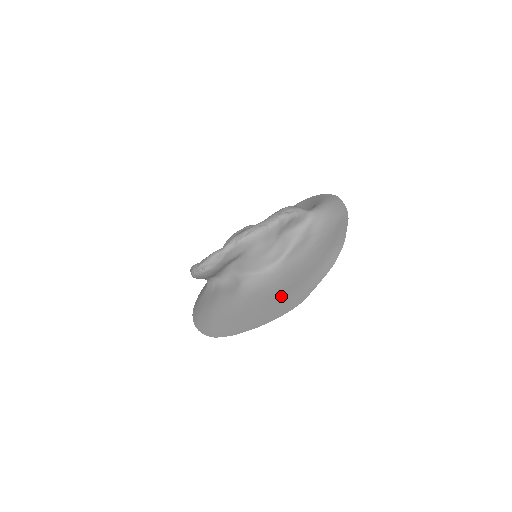
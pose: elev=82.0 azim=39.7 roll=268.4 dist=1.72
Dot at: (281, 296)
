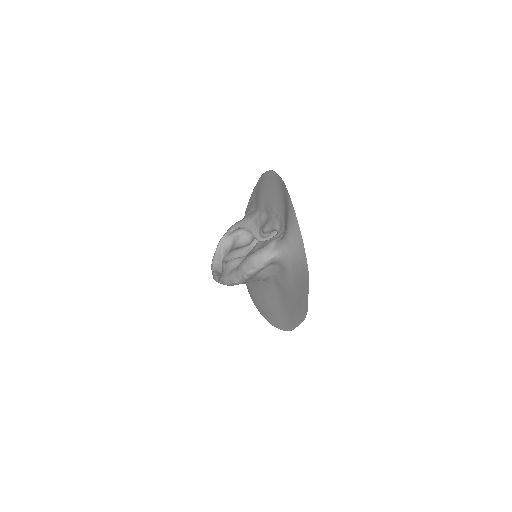
Dot at: (279, 312)
